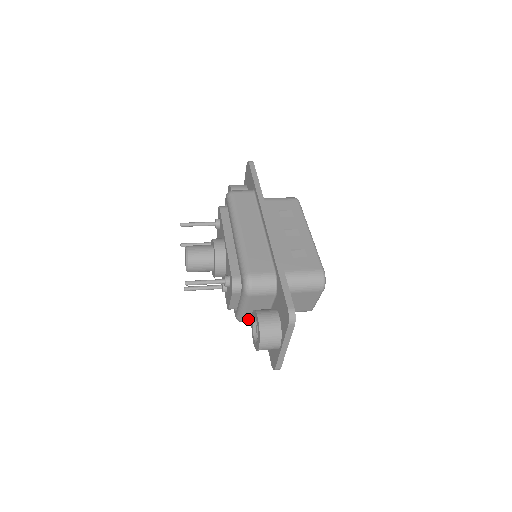
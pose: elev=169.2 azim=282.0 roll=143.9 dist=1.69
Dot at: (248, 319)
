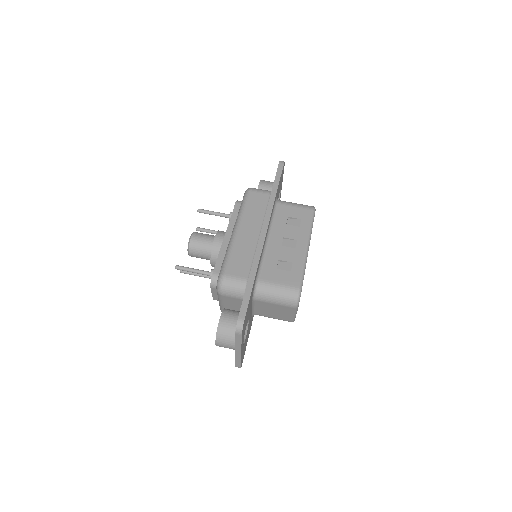
Dot at: occluded
